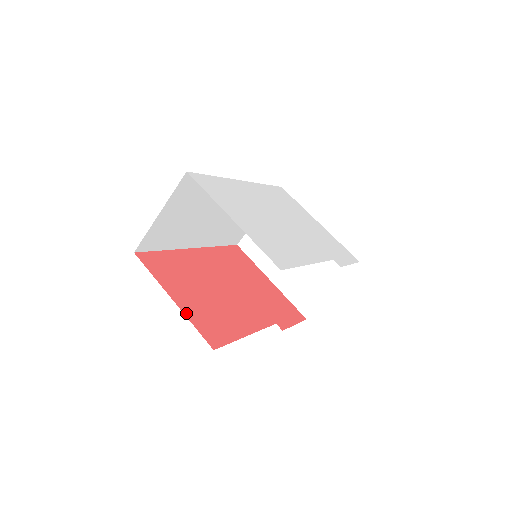
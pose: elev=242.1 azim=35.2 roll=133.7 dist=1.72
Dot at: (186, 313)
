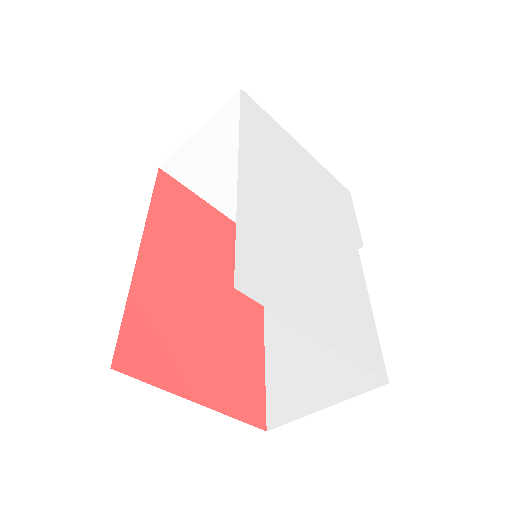
Dot at: (220, 408)
